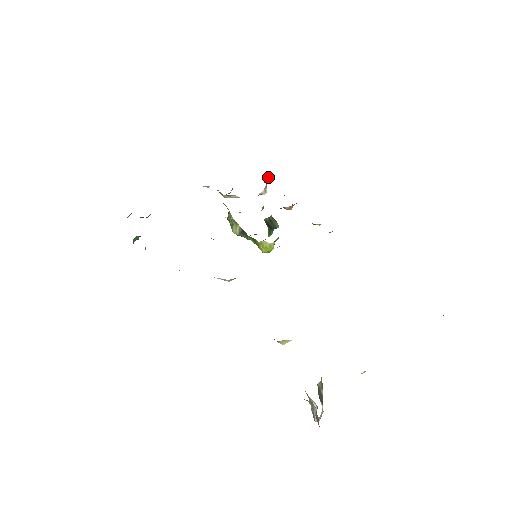
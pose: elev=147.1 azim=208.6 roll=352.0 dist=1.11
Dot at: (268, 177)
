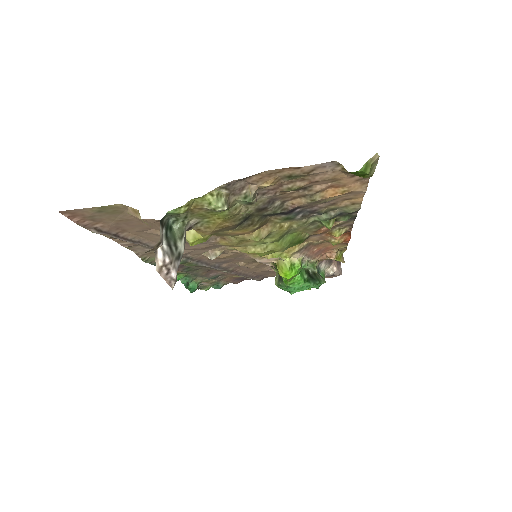
Dot at: occluded
